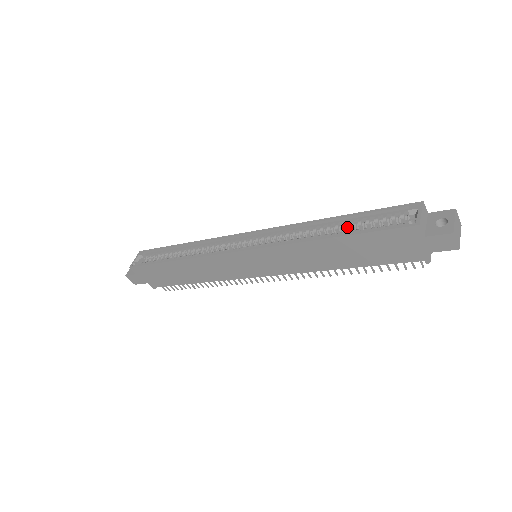
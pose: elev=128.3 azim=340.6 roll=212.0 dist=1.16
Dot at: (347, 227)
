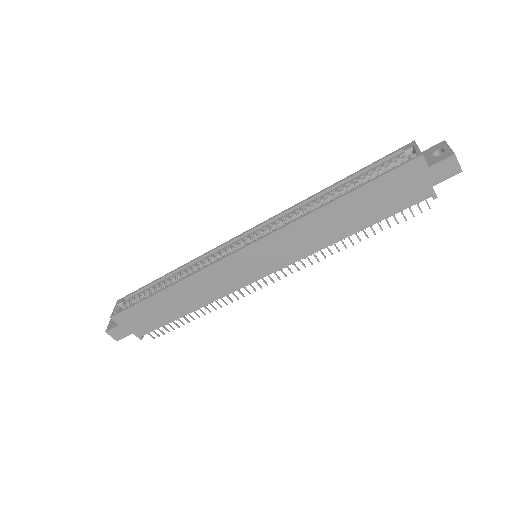
Dot at: (348, 189)
